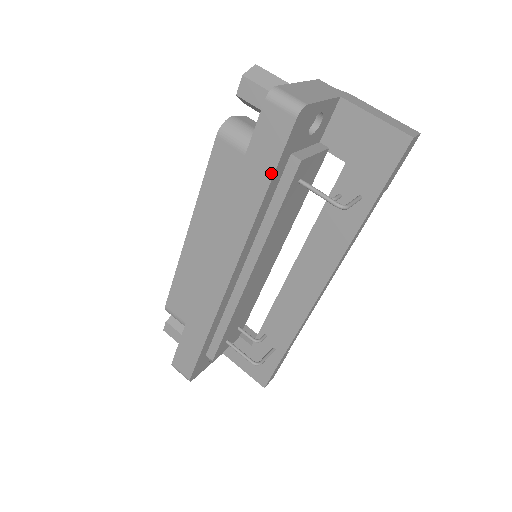
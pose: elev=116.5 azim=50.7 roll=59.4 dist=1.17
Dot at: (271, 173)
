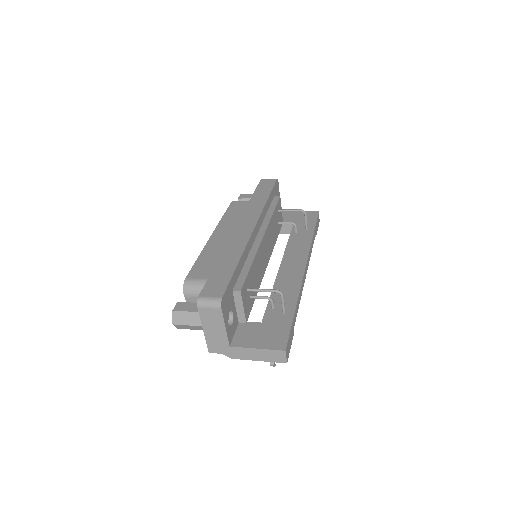
Dot at: (270, 191)
